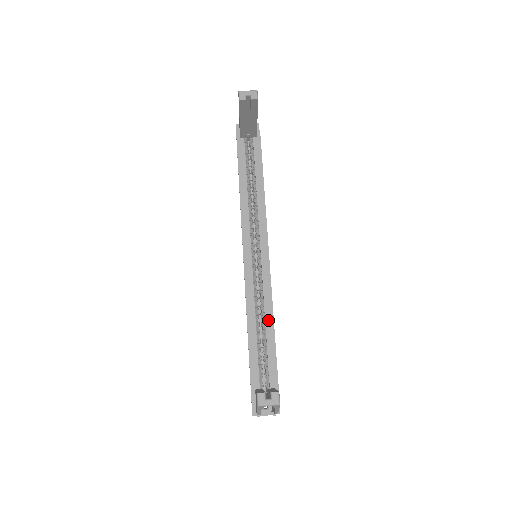
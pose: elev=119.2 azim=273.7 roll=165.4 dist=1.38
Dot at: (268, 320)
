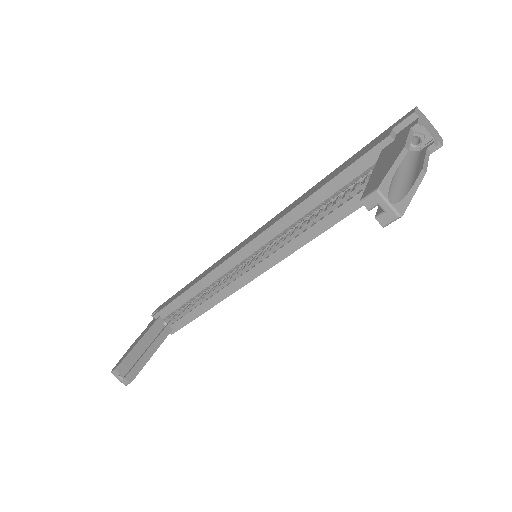
Dot at: (210, 301)
